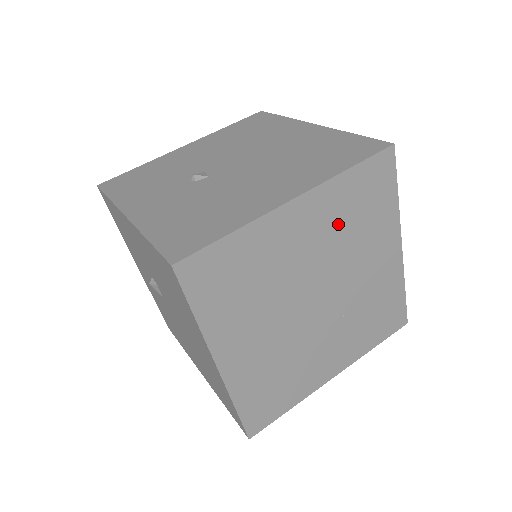
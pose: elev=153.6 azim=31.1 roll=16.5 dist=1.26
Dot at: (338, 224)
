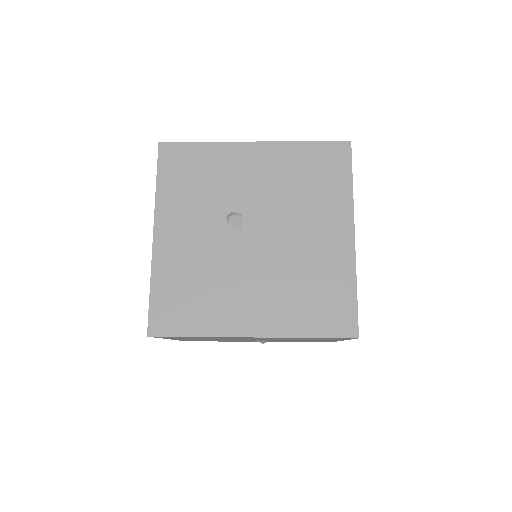
Dot at: occluded
